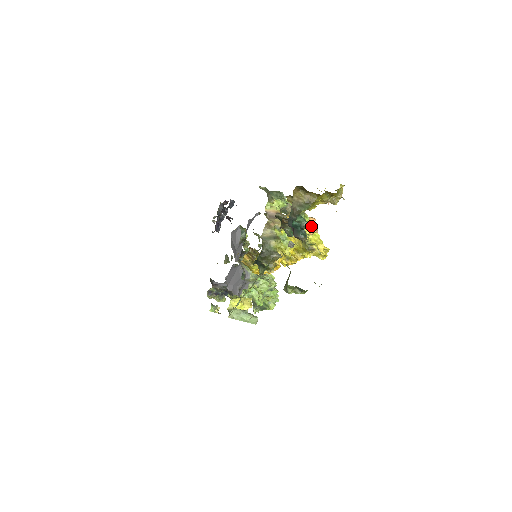
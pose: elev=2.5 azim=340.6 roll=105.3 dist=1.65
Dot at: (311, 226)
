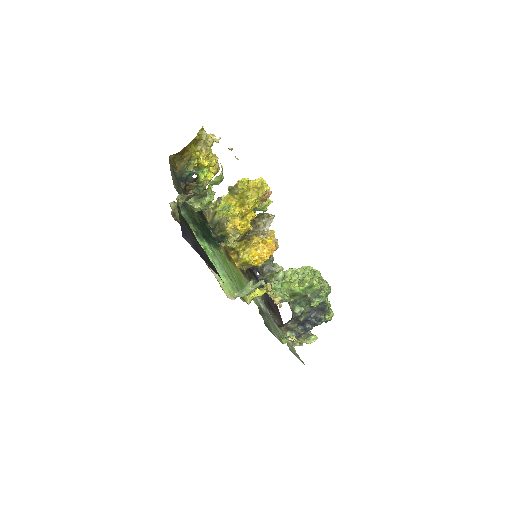
Dot at: occluded
